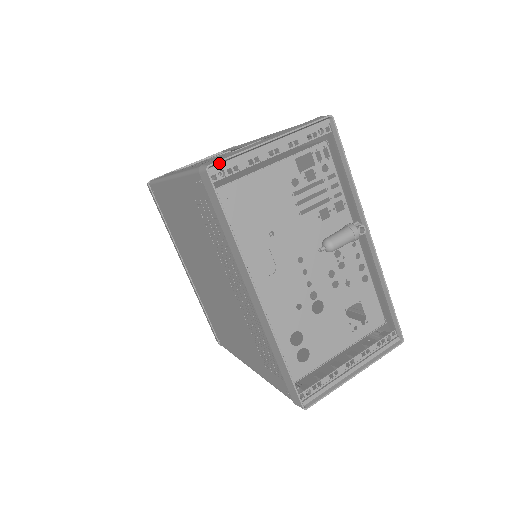
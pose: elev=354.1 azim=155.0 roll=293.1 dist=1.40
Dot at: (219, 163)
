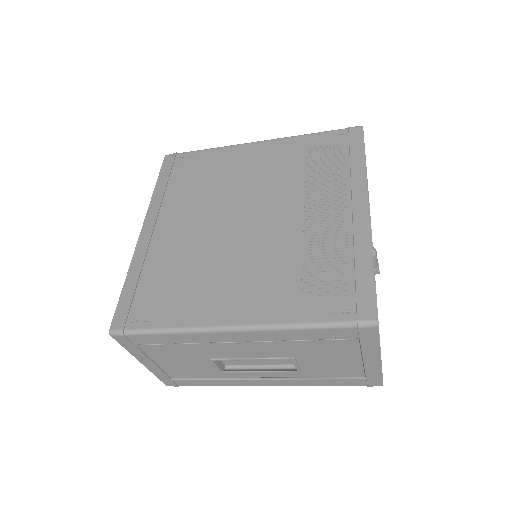
Dot at: occluded
